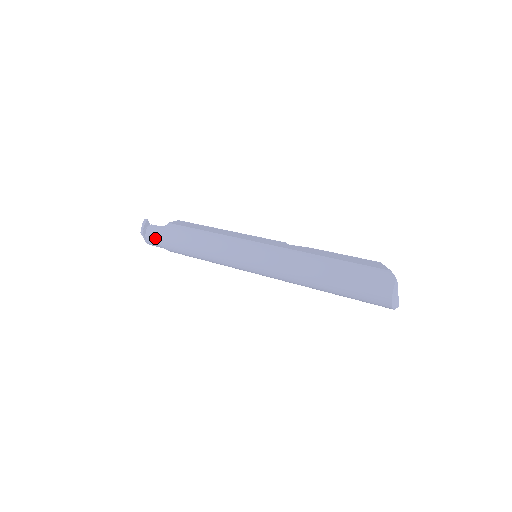
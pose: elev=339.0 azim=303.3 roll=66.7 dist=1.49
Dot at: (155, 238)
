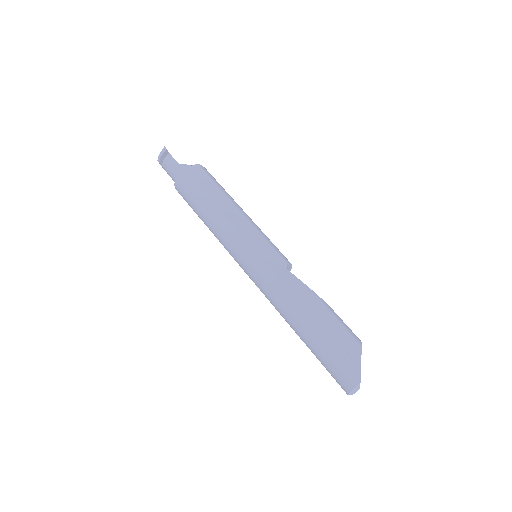
Dot at: (170, 174)
